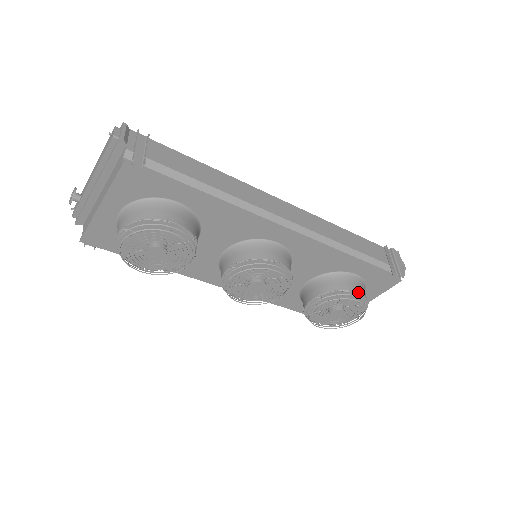
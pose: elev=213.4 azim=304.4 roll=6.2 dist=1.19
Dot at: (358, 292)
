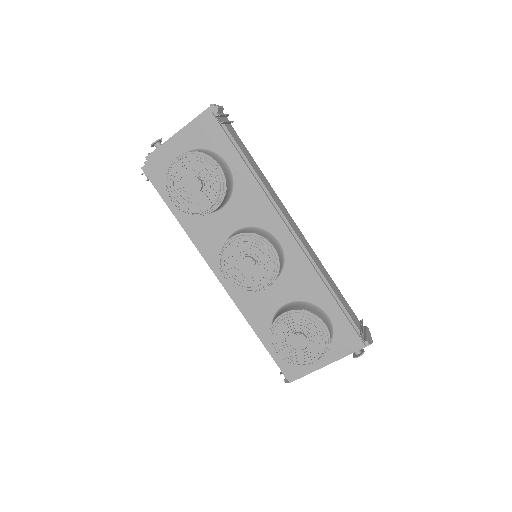
Dot at: (325, 324)
